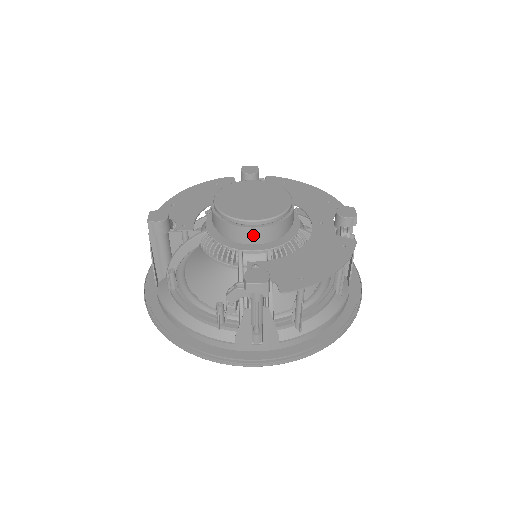
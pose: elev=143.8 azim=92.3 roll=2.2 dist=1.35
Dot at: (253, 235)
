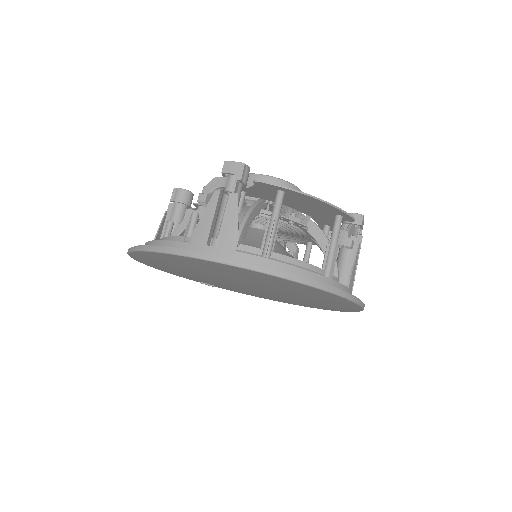
Dot at: occluded
